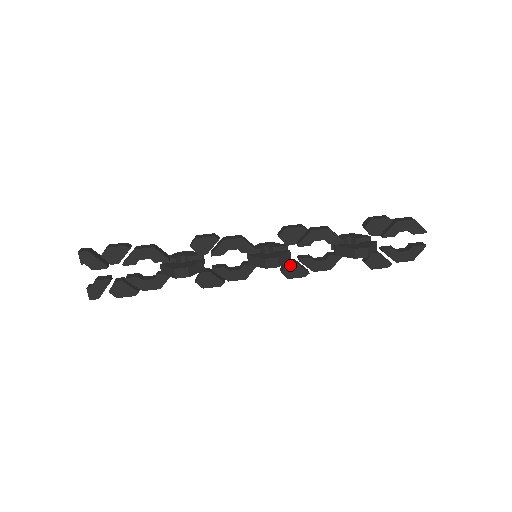
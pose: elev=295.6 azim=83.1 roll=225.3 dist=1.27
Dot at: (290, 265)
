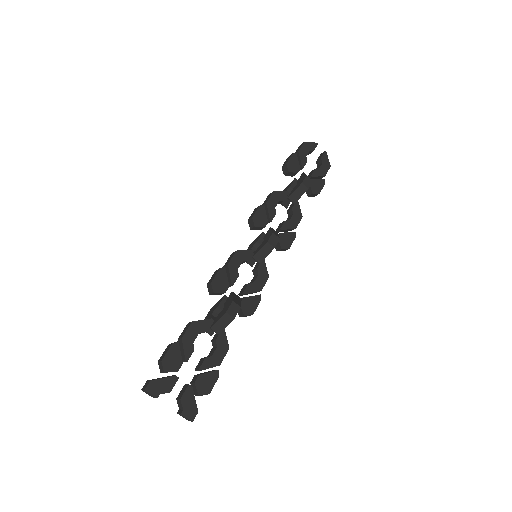
Dot at: (280, 238)
